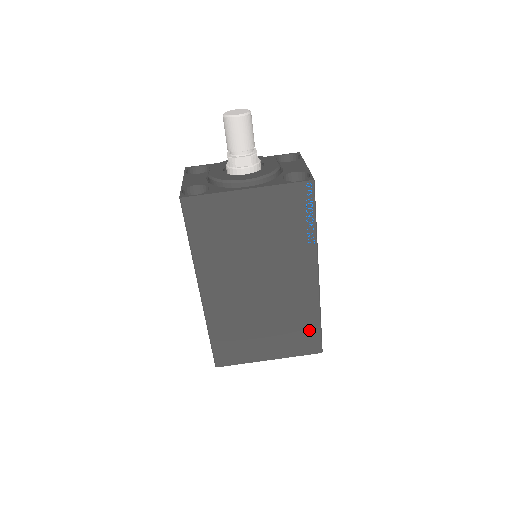
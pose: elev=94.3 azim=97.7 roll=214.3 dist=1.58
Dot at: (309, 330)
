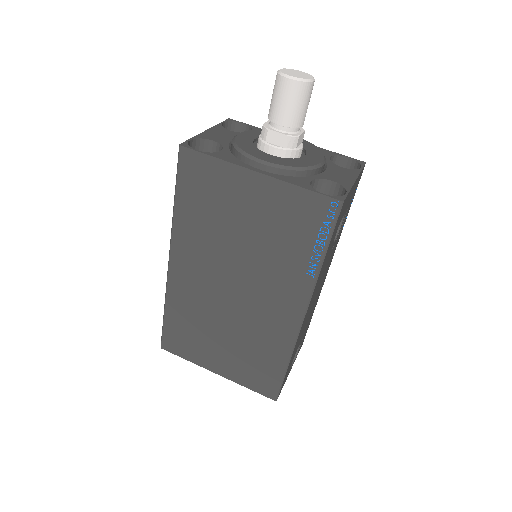
Dot at: (270, 369)
